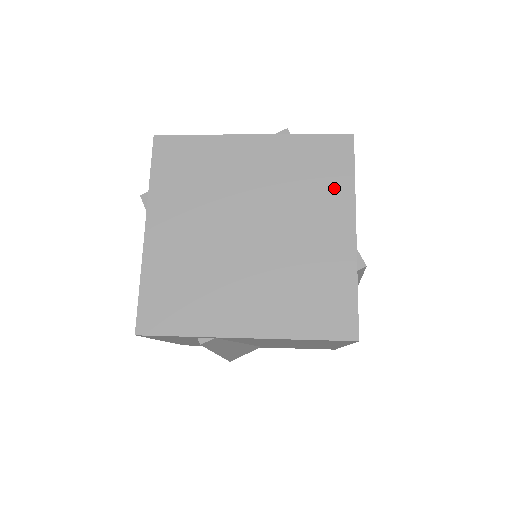
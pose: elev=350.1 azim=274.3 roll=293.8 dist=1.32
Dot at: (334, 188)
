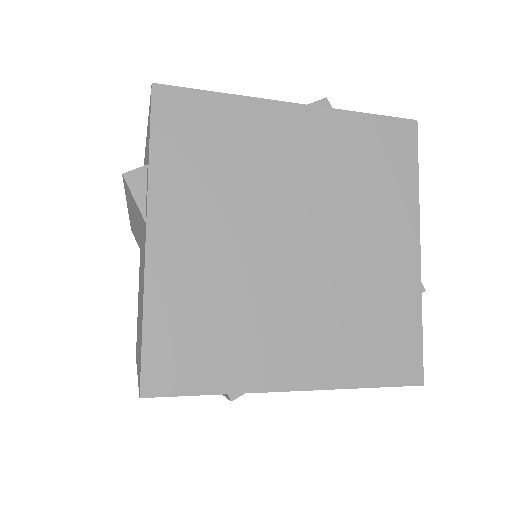
Dot at: (396, 191)
